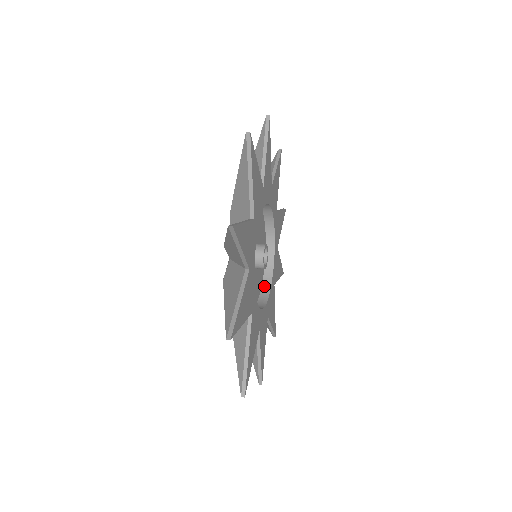
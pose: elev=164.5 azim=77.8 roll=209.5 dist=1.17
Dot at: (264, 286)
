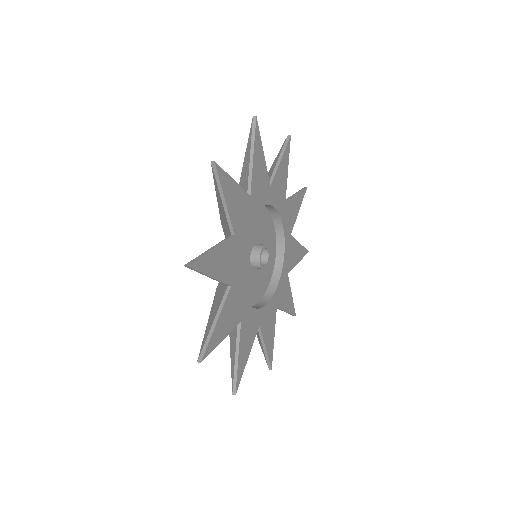
Dot at: (278, 249)
